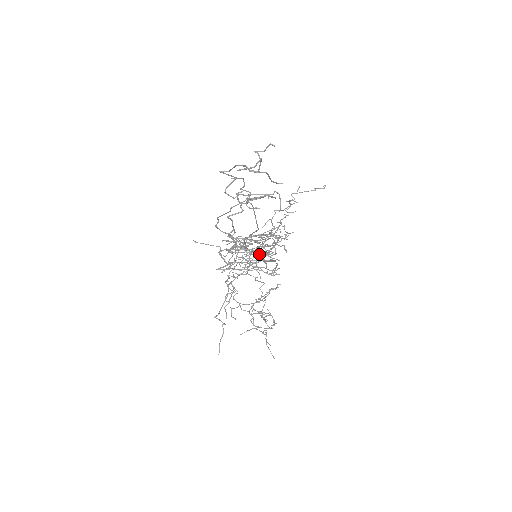
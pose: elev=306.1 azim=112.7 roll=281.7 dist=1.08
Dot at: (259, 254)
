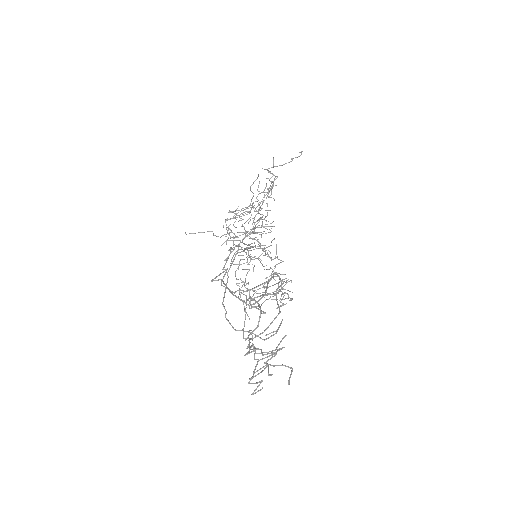
Dot at: (250, 217)
